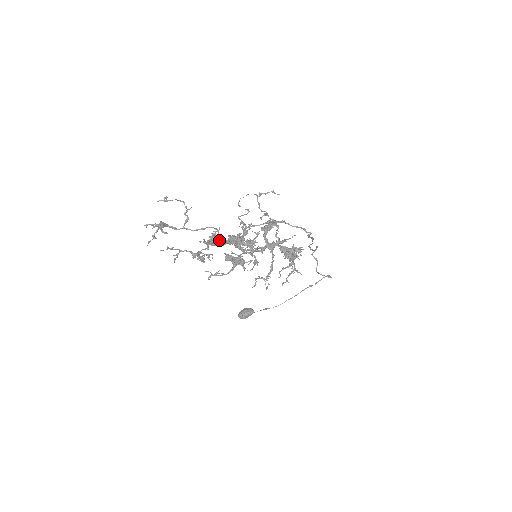
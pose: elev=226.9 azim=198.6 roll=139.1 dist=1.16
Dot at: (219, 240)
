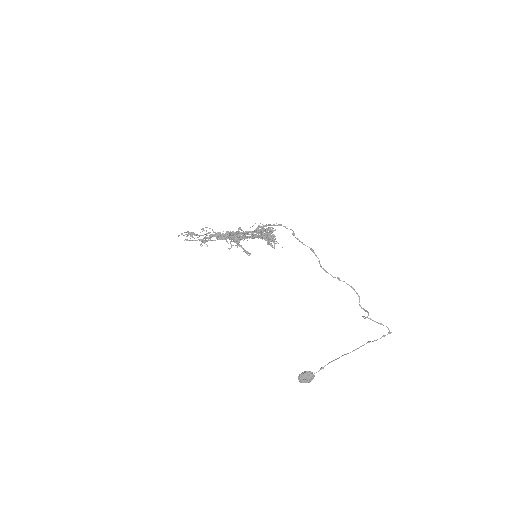
Dot at: (219, 233)
